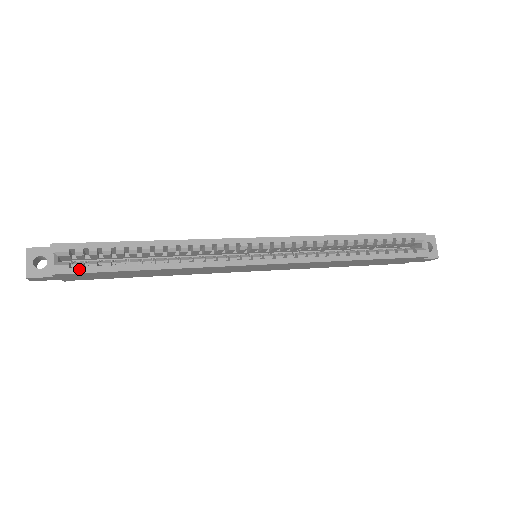
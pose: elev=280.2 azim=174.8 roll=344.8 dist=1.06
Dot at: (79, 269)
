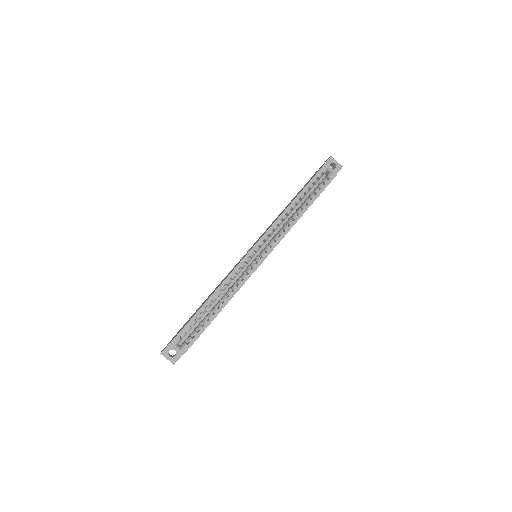
Dot at: (192, 341)
